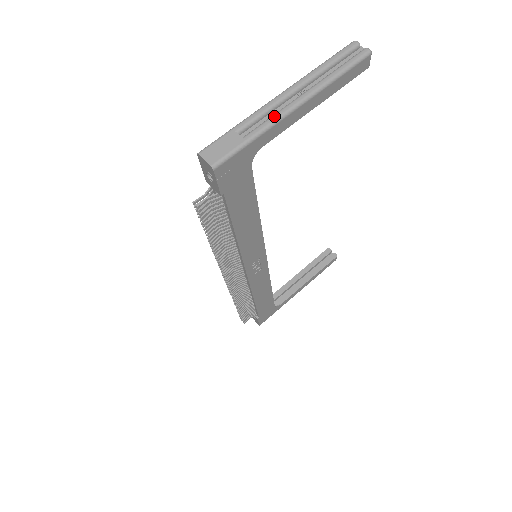
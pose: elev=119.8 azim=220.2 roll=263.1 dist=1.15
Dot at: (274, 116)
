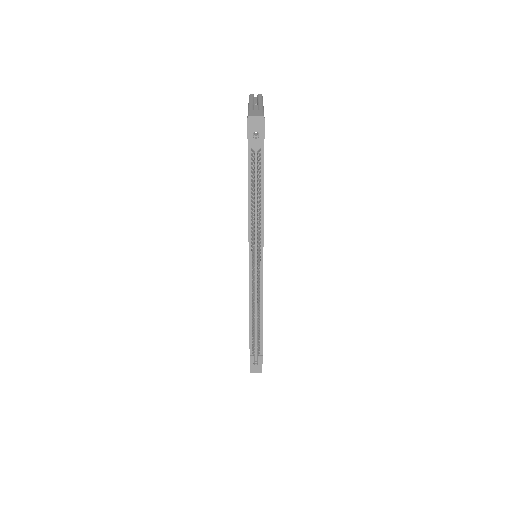
Dot at: (260, 106)
